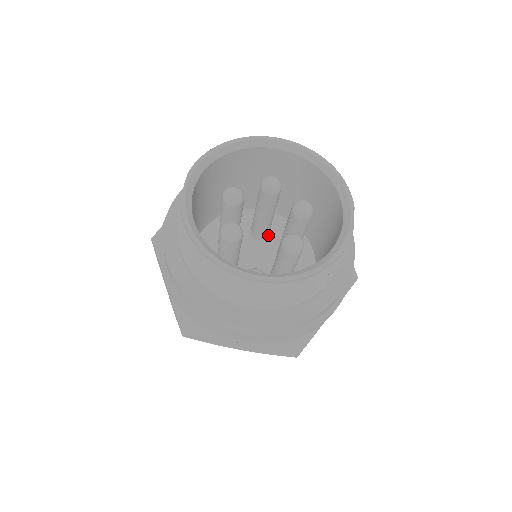
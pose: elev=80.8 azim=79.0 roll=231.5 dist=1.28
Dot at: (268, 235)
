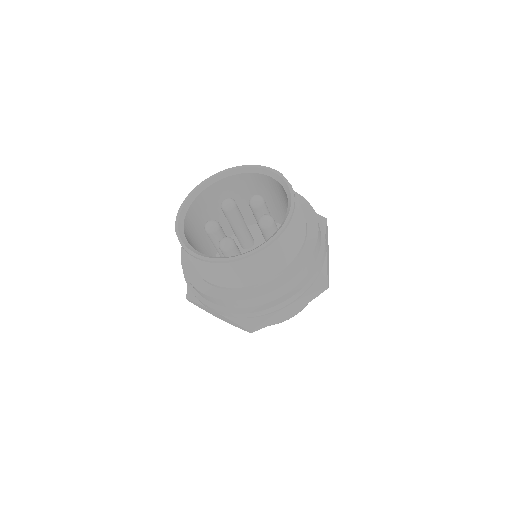
Dot at: (254, 241)
